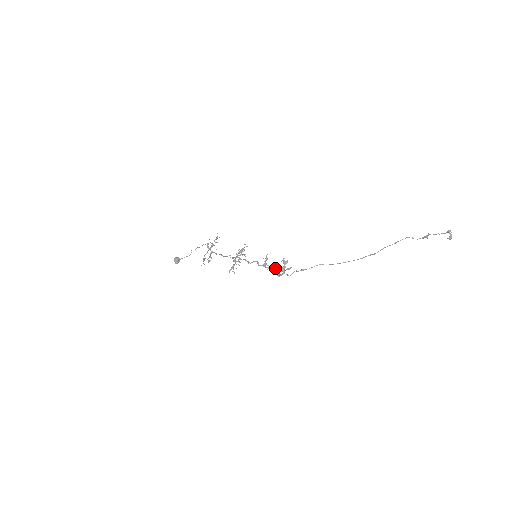
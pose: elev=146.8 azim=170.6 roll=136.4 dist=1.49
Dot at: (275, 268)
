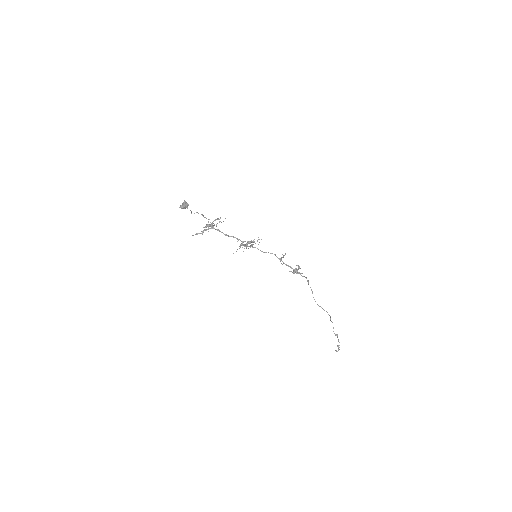
Dot at: (290, 266)
